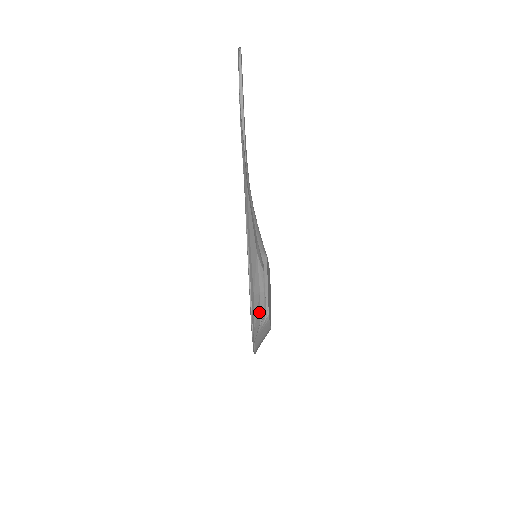
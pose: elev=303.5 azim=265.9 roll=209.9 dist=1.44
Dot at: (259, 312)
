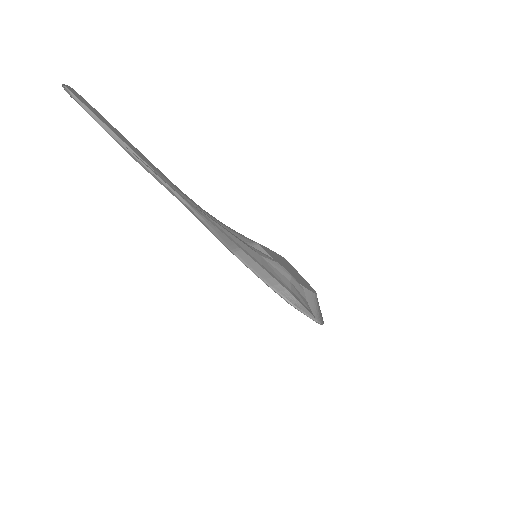
Dot at: (300, 295)
